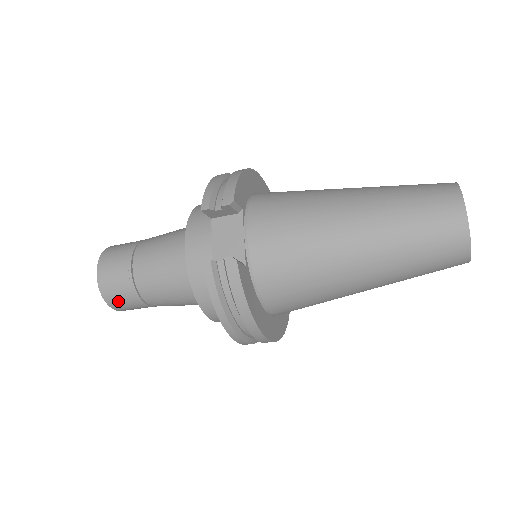
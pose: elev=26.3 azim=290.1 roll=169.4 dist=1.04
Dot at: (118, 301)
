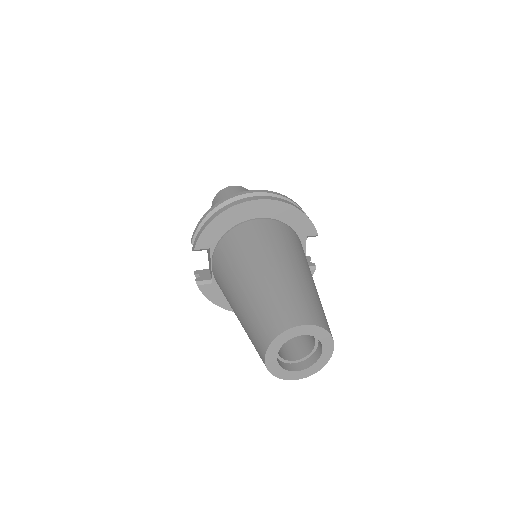
Dot at: occluded
